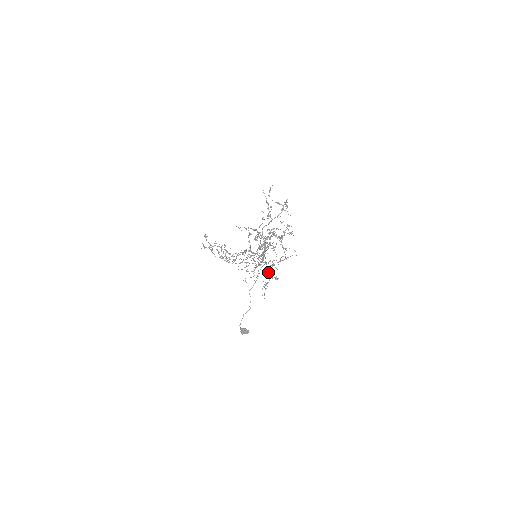
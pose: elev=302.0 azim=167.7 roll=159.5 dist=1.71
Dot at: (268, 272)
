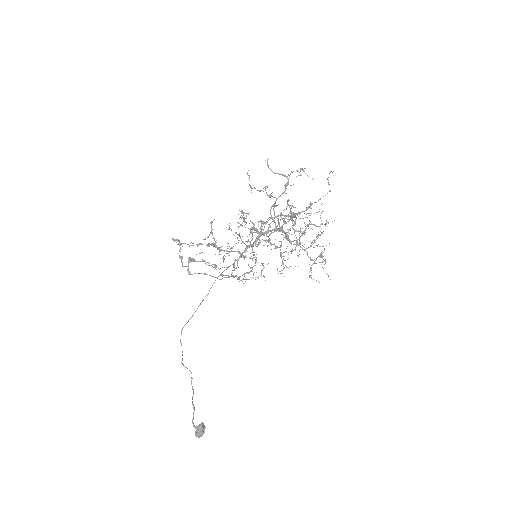
Dot at: (307, 252)
